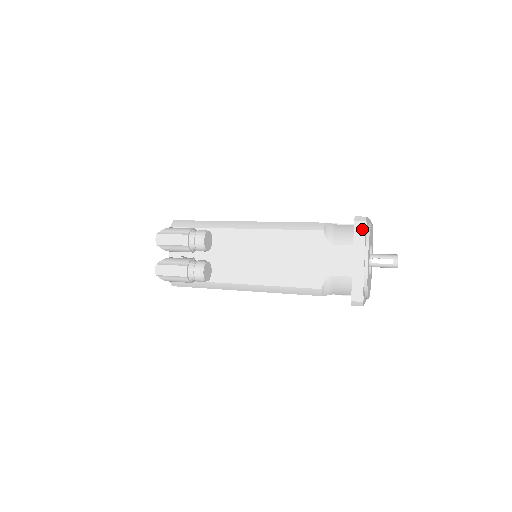
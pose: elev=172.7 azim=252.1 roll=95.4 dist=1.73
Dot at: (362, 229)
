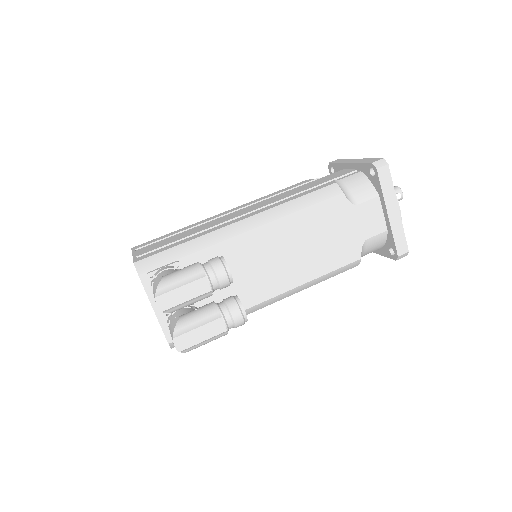
Dot at: (387, 174)
